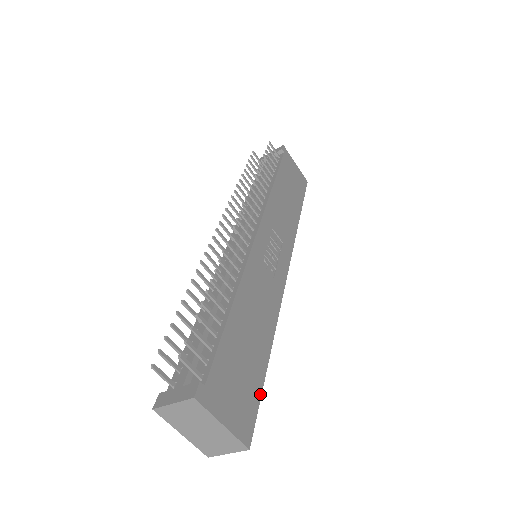
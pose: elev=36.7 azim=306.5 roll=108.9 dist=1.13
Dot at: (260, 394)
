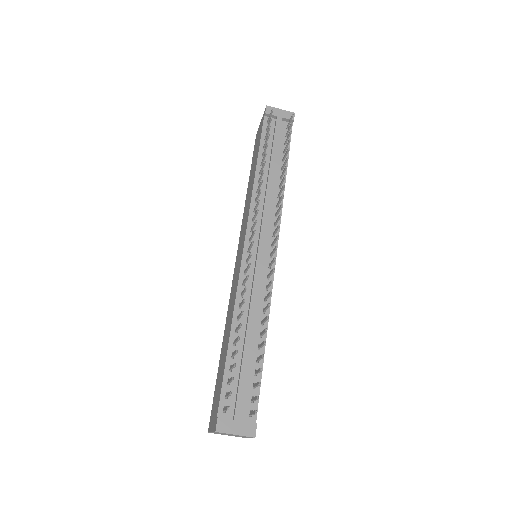
Dot at: occluded
